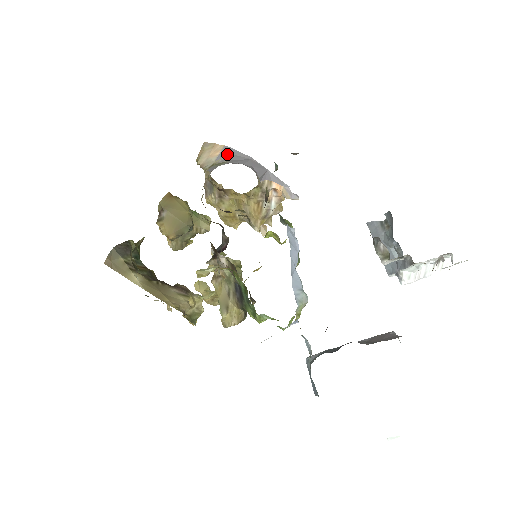
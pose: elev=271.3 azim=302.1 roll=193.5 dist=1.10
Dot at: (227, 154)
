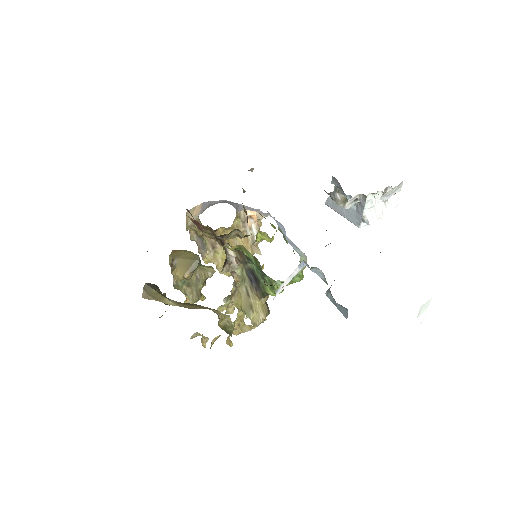
Dot at: (206, 206)
